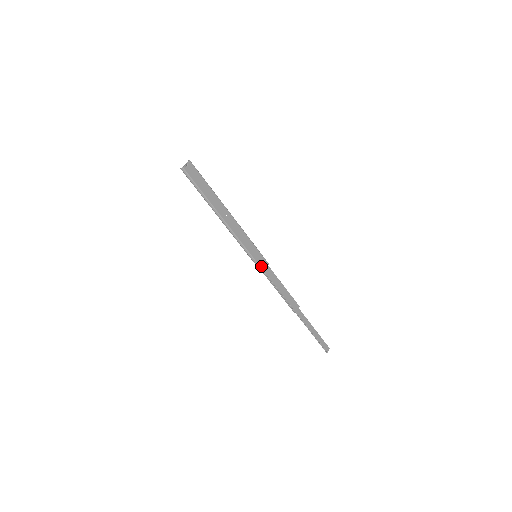
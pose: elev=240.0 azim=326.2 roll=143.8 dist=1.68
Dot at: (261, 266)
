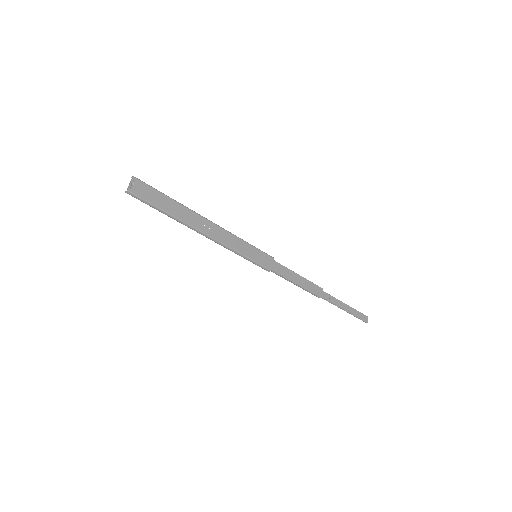
Dot at: (266, 266)
